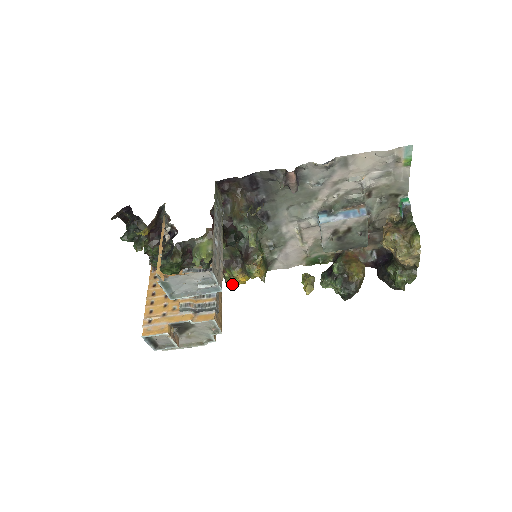
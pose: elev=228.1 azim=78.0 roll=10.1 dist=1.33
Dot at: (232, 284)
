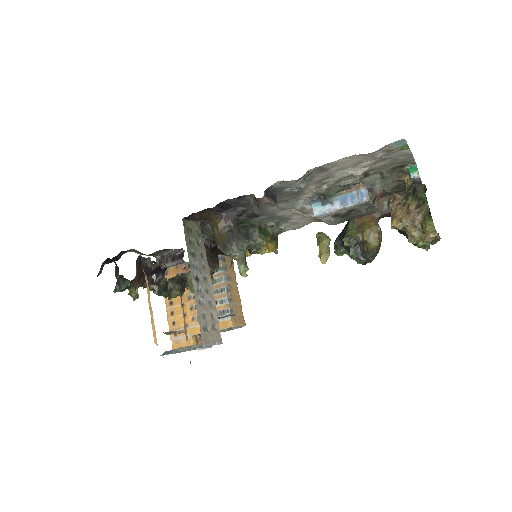
Dot at: (247, 256)
